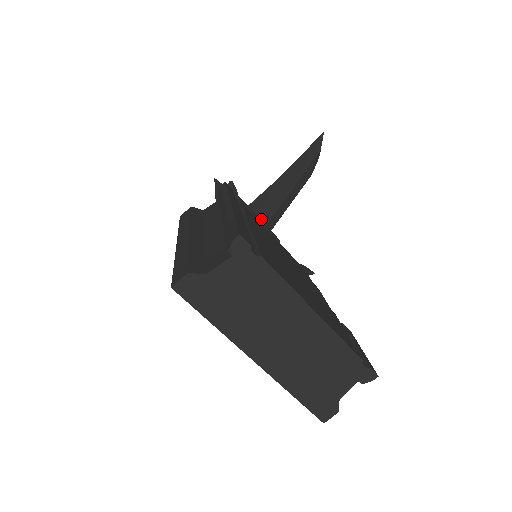
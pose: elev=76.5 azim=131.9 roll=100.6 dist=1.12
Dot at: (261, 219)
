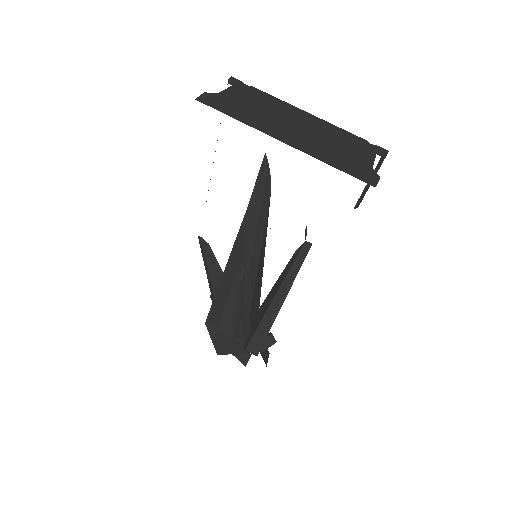
Dot at: (248, 243)
